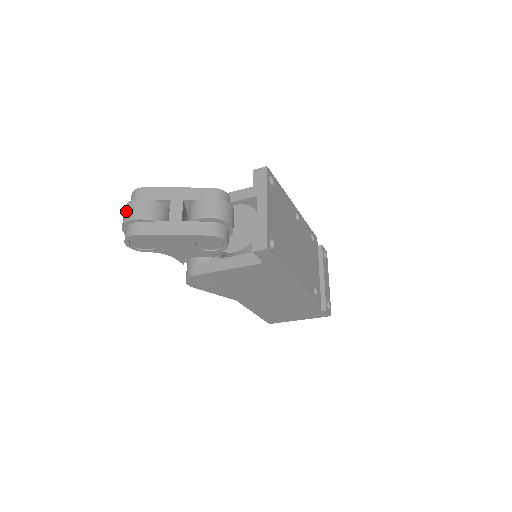
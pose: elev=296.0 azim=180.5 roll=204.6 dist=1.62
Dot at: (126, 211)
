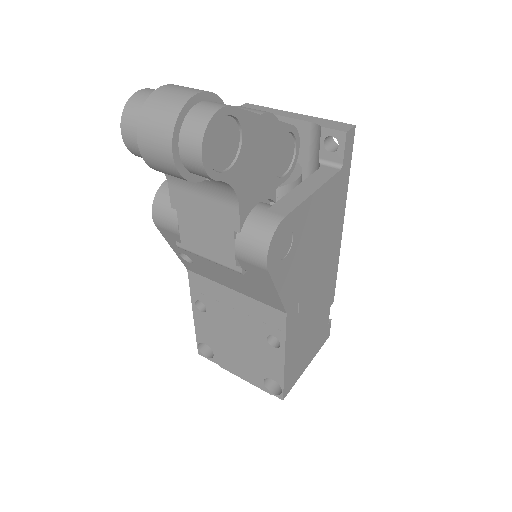
Dot at: (166, 96)
